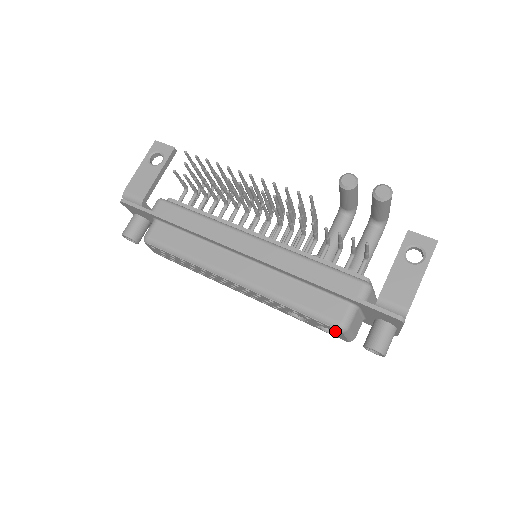
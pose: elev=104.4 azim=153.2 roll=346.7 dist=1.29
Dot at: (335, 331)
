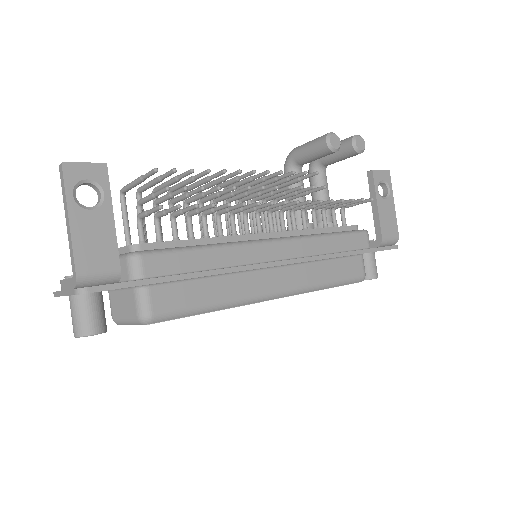
Dot at: occluded
